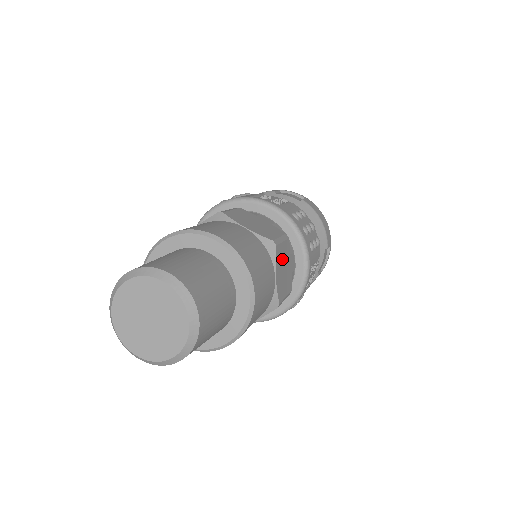
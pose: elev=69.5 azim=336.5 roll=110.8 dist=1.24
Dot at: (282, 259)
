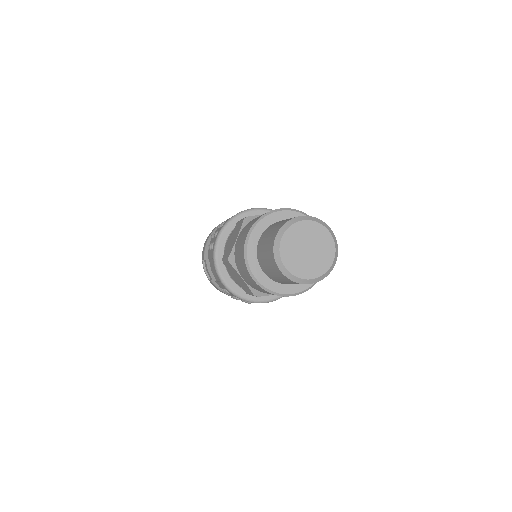
Dot at: occluded
